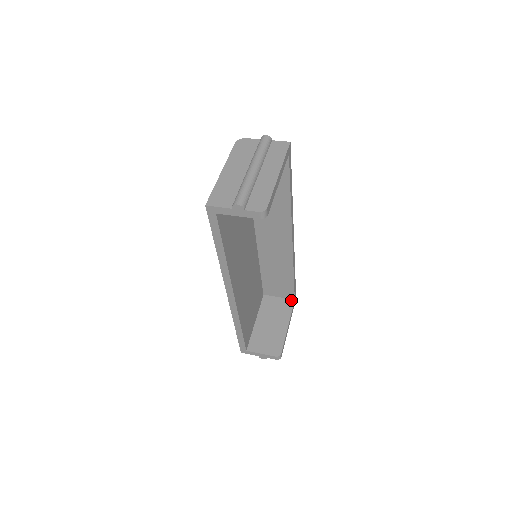
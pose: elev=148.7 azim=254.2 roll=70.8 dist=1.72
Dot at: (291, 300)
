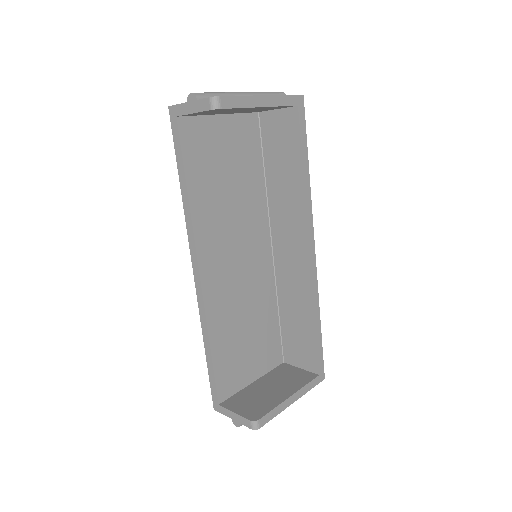
Dot at: (314, 374)
